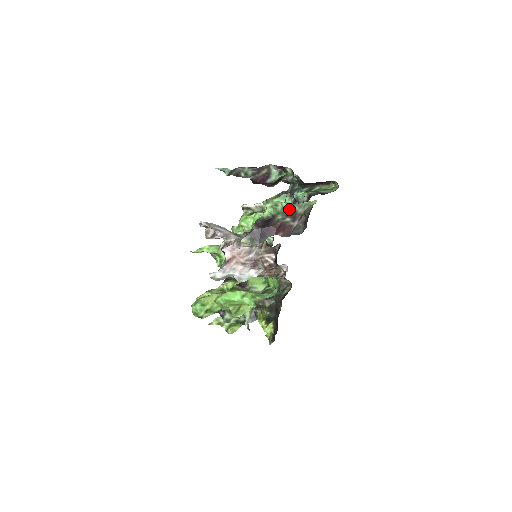
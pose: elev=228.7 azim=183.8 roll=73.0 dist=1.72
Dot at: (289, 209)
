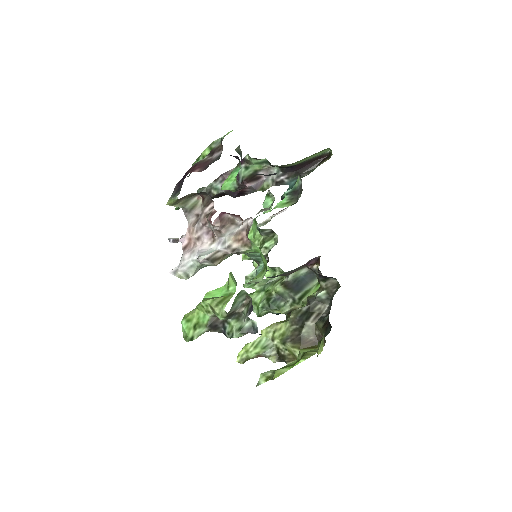
Dot at: (208, 153)
